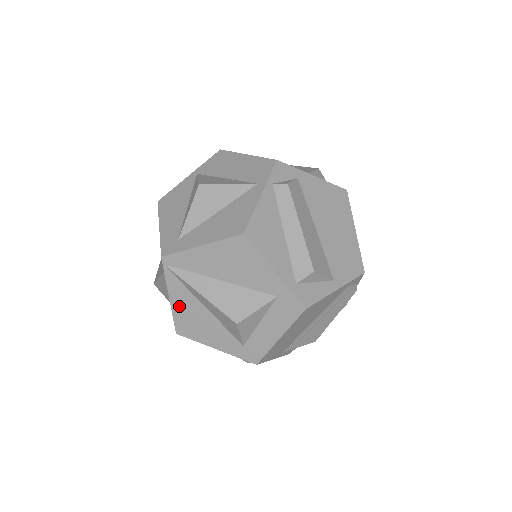
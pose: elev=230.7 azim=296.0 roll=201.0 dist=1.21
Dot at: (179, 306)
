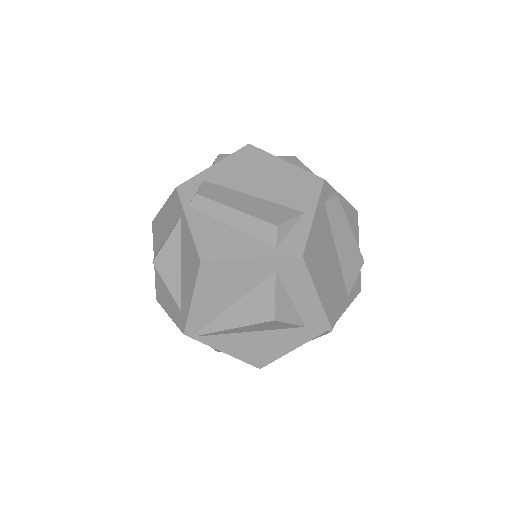
Dot at: (236, 350)
